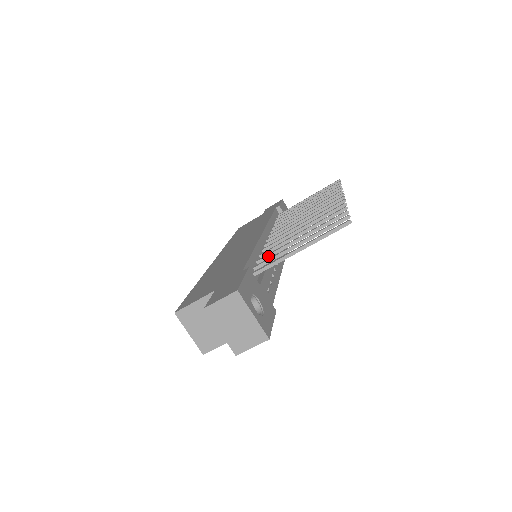
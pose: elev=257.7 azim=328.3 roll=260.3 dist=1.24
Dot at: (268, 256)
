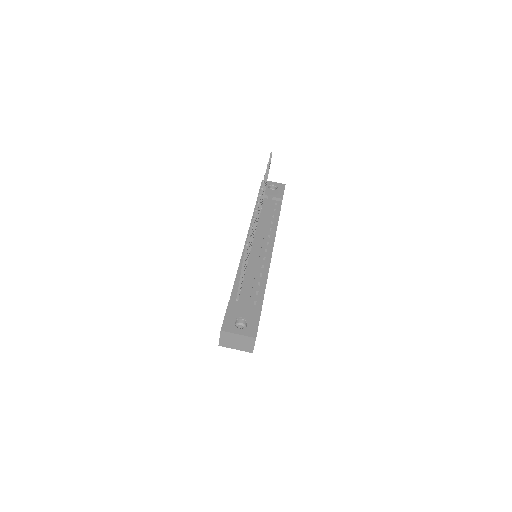
Dot at: occluded
